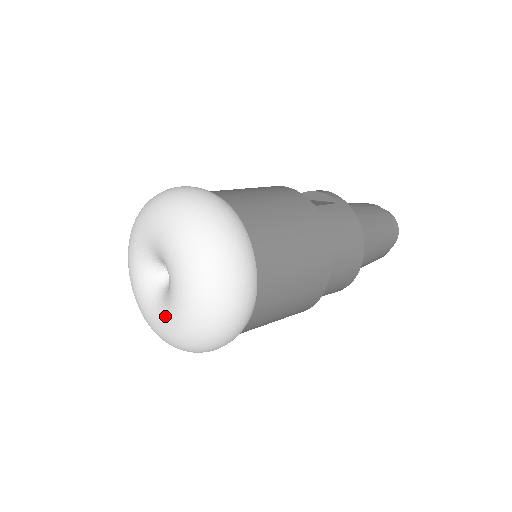
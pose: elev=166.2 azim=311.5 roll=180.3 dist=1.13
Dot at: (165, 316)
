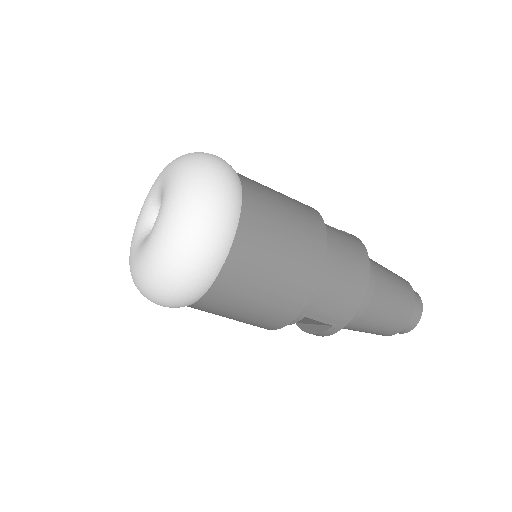
Dot at: (144, 244)
